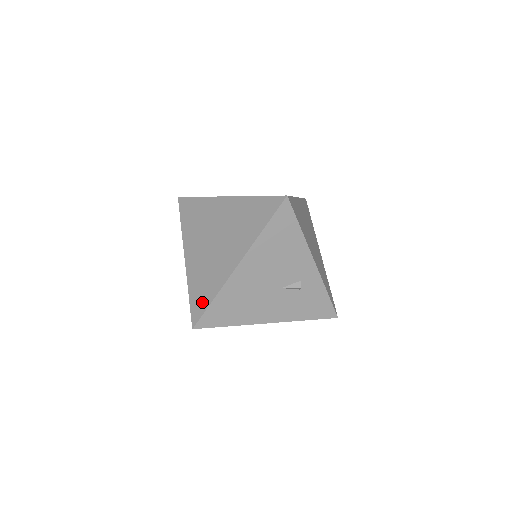
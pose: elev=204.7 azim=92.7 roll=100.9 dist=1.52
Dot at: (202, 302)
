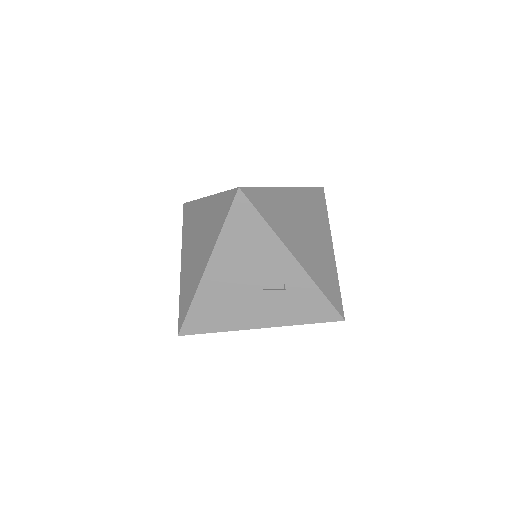
Dot at: (185, 308)
